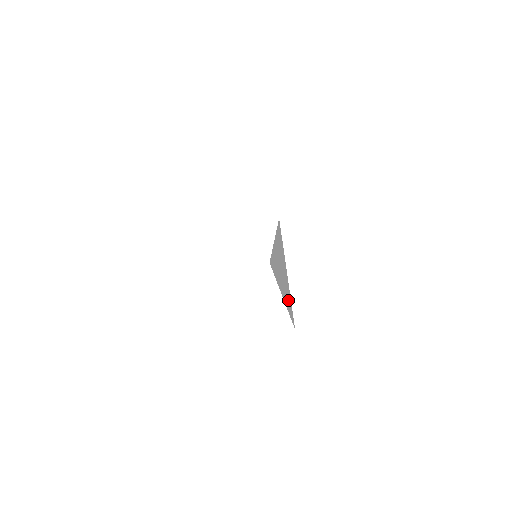
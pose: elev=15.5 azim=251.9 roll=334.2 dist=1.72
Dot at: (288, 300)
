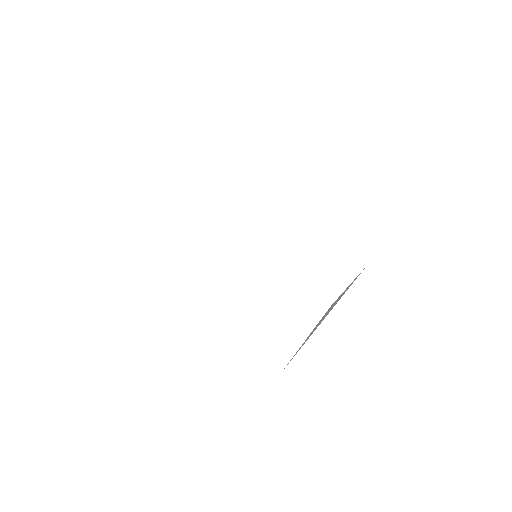
Dot at: (304, 343)
